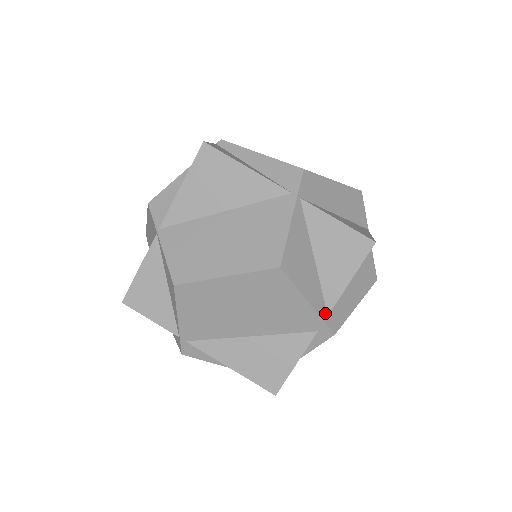
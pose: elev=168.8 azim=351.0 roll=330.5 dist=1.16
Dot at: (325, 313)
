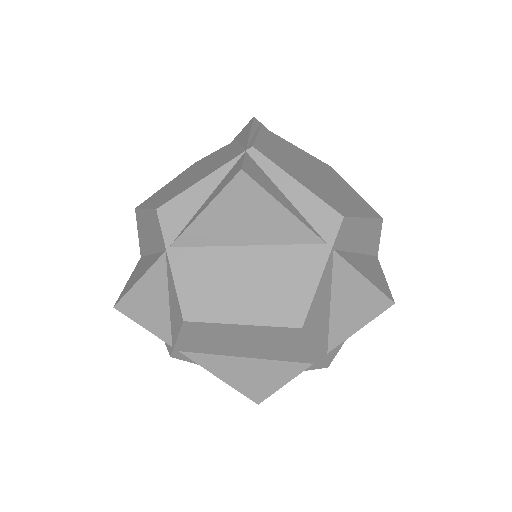
Dot at: (326, 352)
